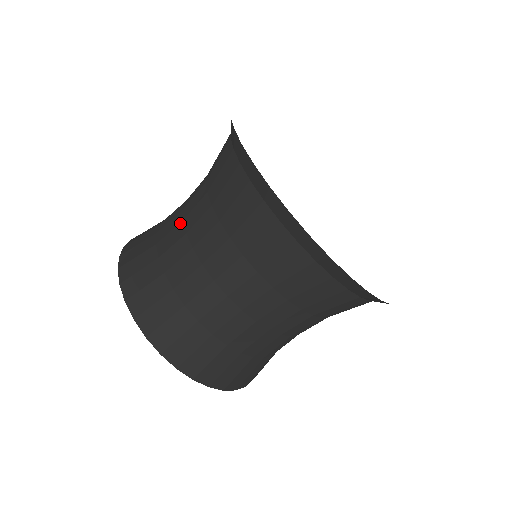
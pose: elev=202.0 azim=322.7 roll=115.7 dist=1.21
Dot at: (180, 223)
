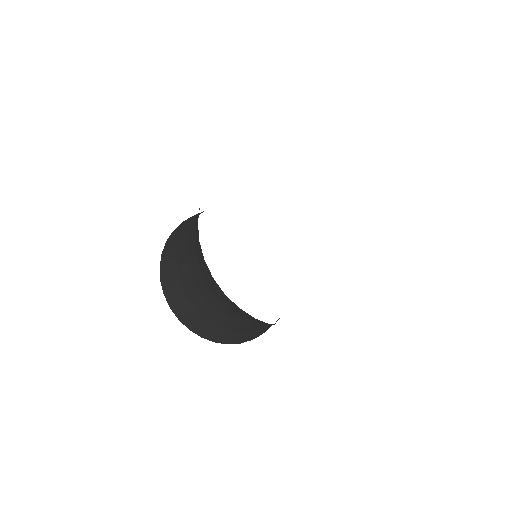
Dot at: (186, 250)
